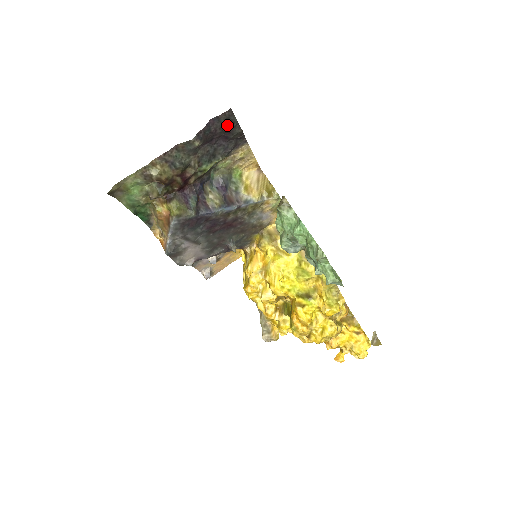
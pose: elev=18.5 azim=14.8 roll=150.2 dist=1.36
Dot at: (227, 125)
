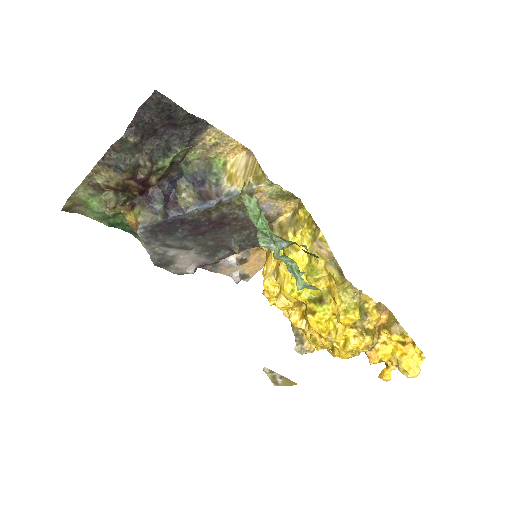
Dot at: (163, 110)
